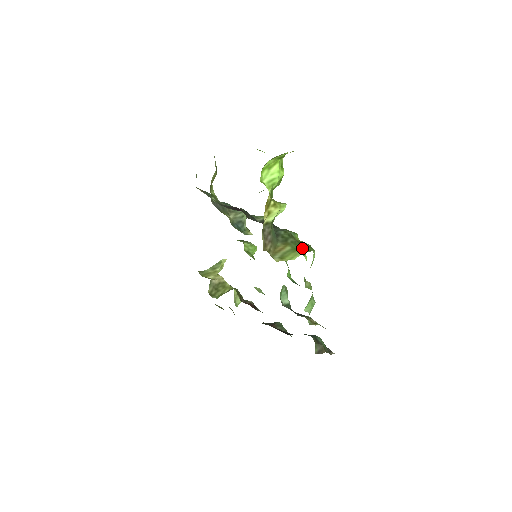
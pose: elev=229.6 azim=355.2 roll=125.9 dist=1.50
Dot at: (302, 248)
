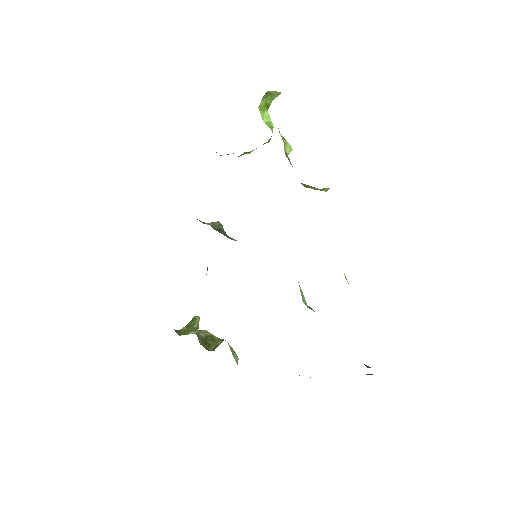
Dot at: (324, 188)
